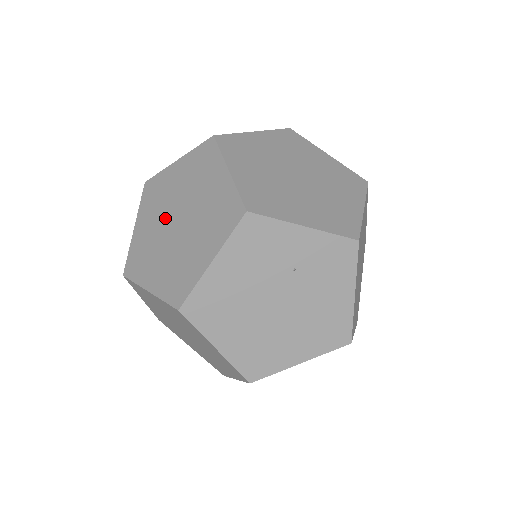
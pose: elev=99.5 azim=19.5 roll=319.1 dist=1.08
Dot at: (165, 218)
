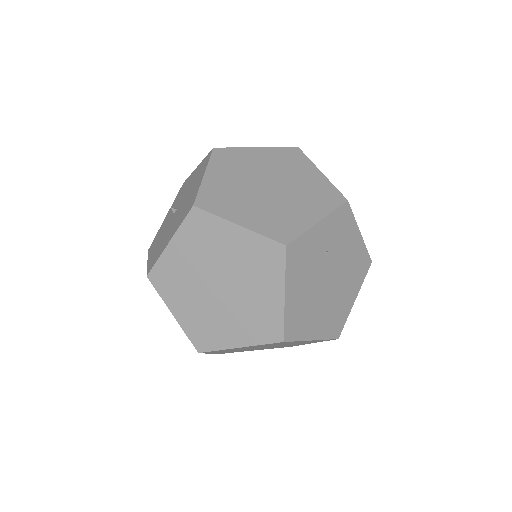
Dot at: (203, 291)
